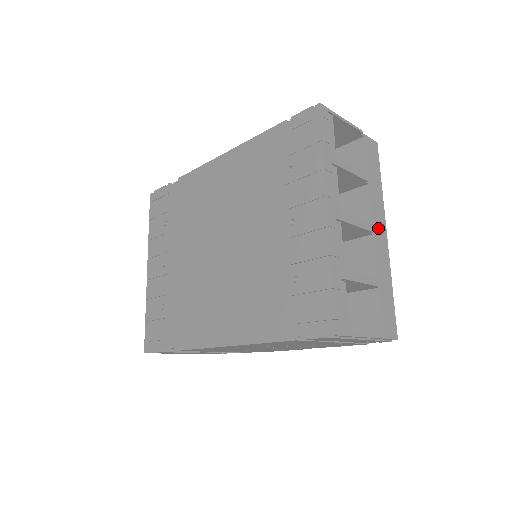
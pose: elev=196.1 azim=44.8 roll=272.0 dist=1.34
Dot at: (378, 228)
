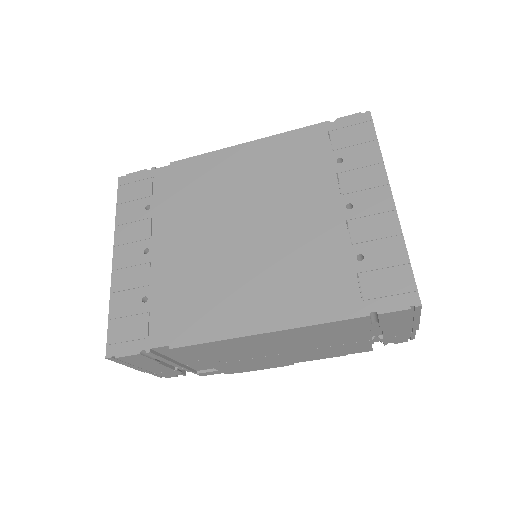
Dot at: occluded
